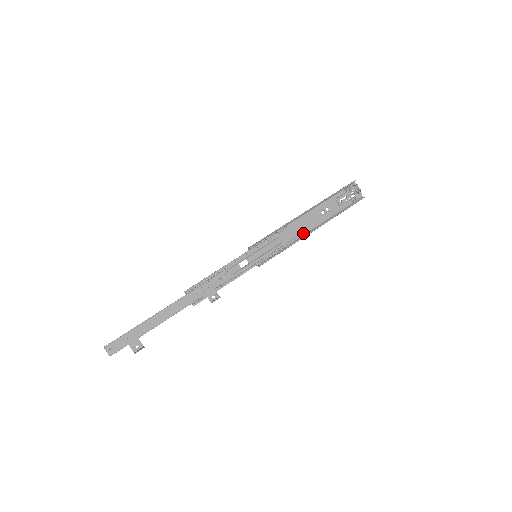
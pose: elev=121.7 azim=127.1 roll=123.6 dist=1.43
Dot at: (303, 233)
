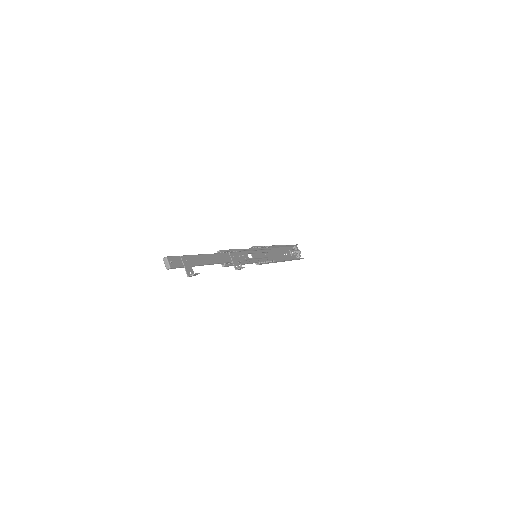
Dot at: (277, 260)
